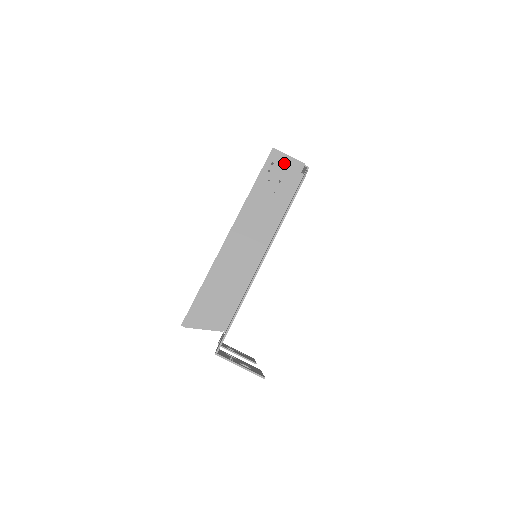
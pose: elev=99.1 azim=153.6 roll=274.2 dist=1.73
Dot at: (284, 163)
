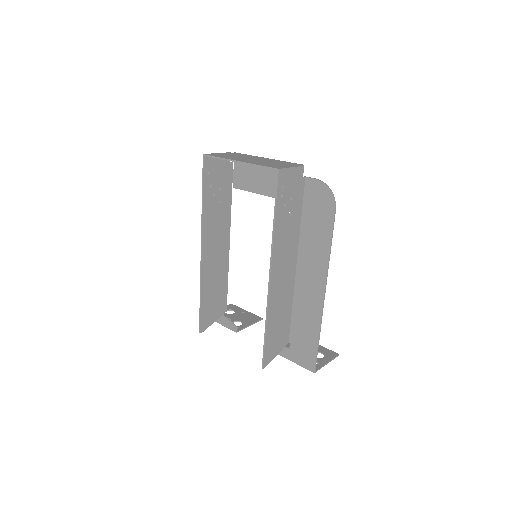
Dot at: (290, 178)
